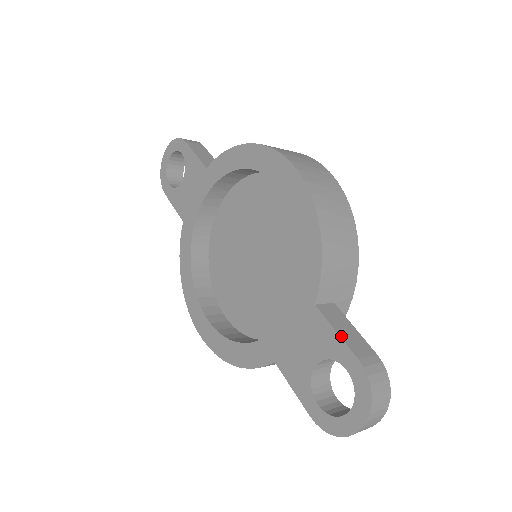
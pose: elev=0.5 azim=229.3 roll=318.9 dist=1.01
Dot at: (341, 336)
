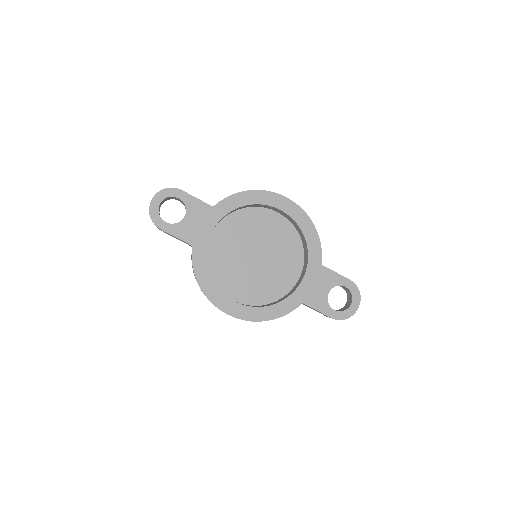
Dot at: (339, 274)
